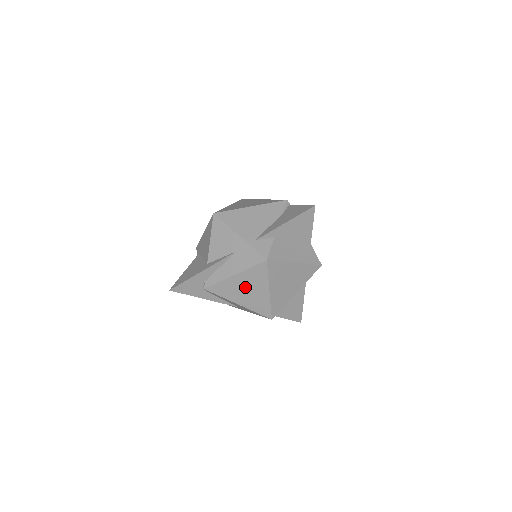
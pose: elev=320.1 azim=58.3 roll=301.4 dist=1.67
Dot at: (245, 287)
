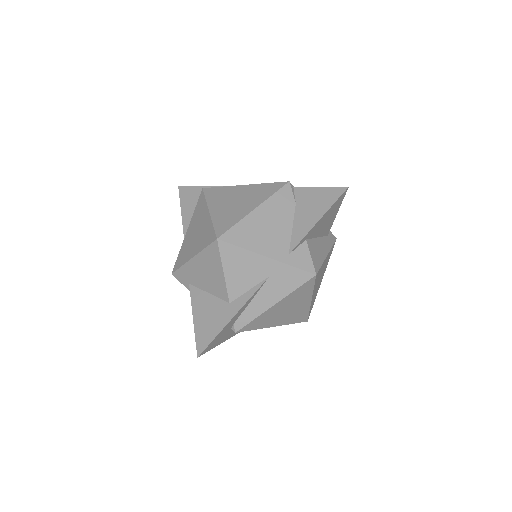
Dot at: (285, 309)
